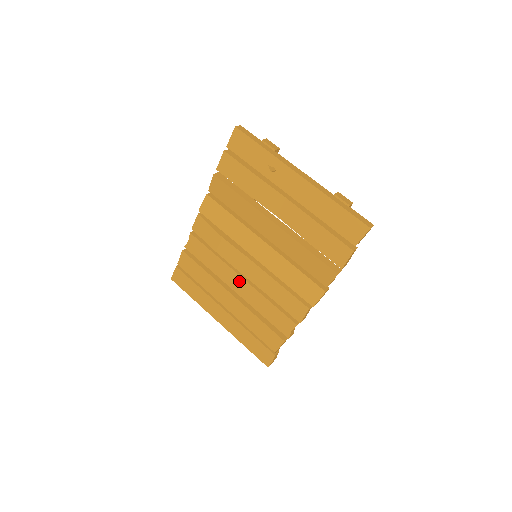
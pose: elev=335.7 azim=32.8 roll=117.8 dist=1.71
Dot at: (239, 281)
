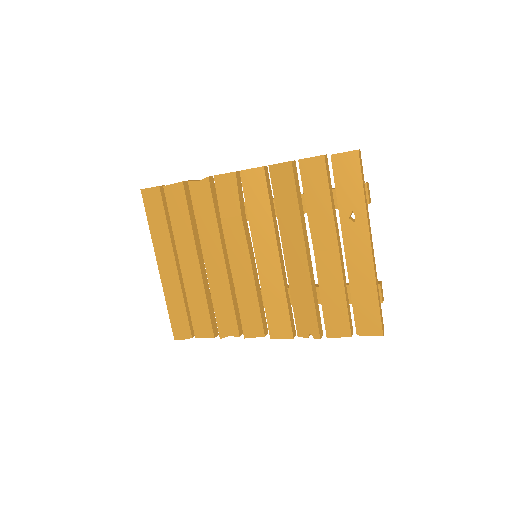
Dot at: (218, 260)
